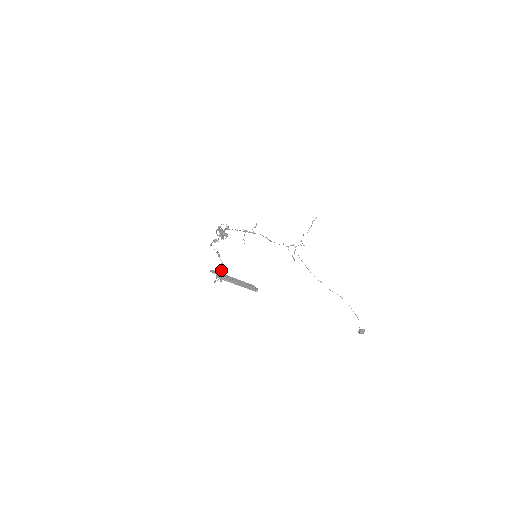
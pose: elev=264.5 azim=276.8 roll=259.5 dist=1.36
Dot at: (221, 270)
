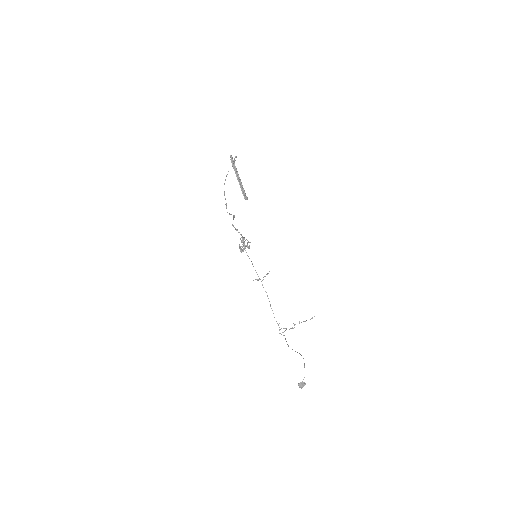
Dot at: occluded
